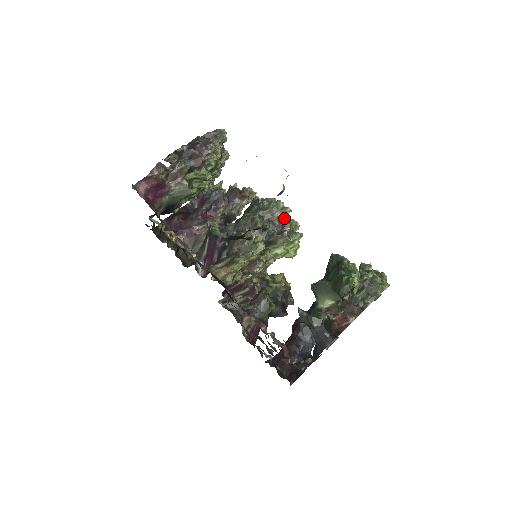
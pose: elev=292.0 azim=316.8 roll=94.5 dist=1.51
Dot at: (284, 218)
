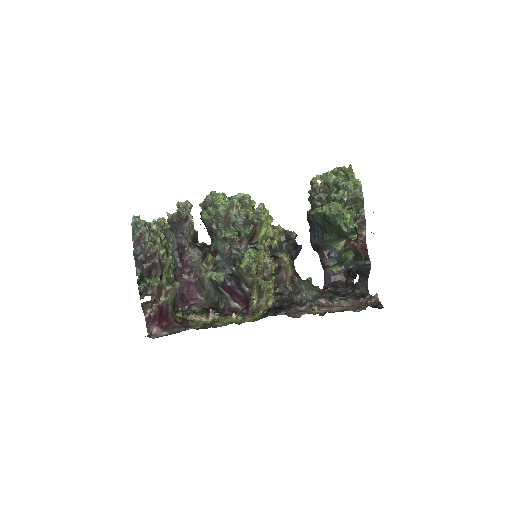
Dot at: (239, 210)
